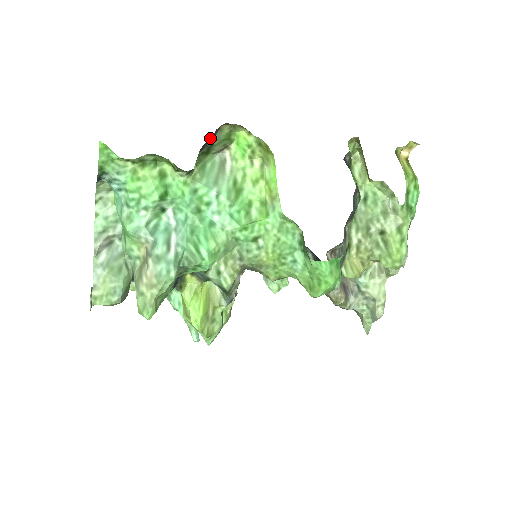
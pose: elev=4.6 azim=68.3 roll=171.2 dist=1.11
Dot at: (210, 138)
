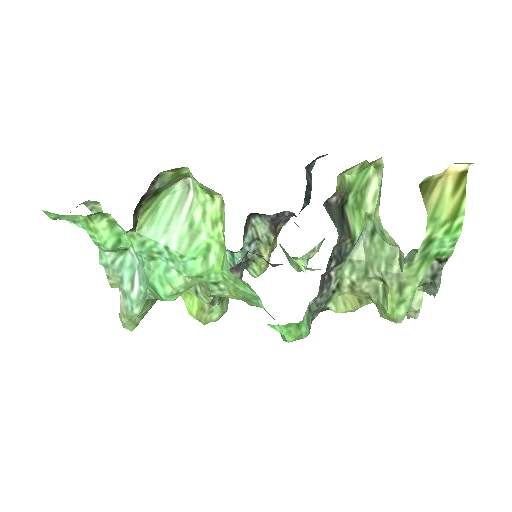
Dot at: (146, 192)
